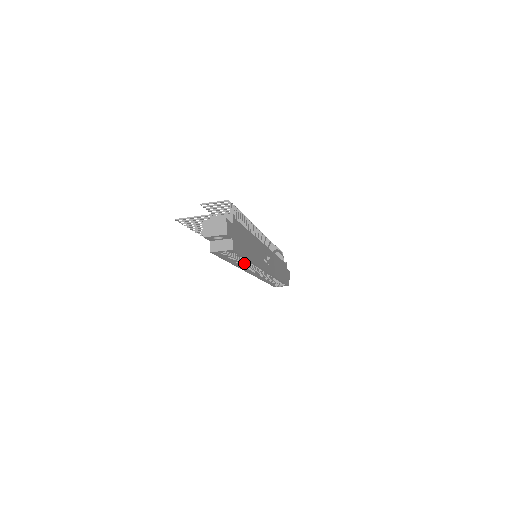
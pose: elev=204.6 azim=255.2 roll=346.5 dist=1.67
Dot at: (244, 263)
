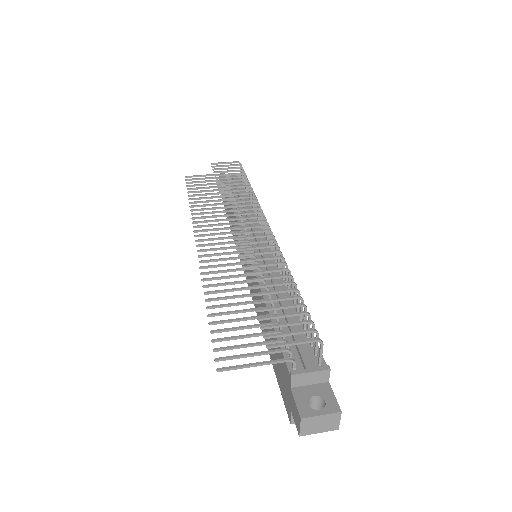
Dot at: occluded
